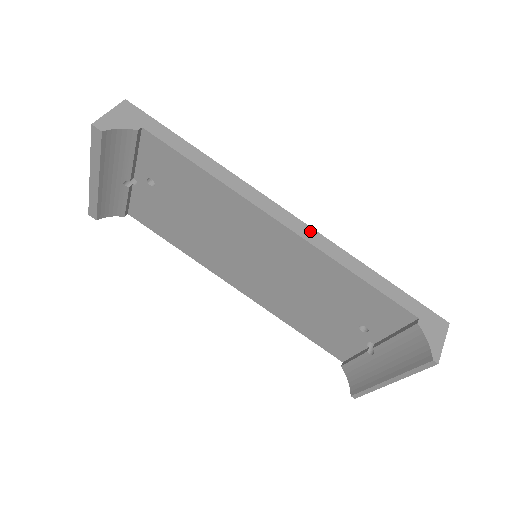
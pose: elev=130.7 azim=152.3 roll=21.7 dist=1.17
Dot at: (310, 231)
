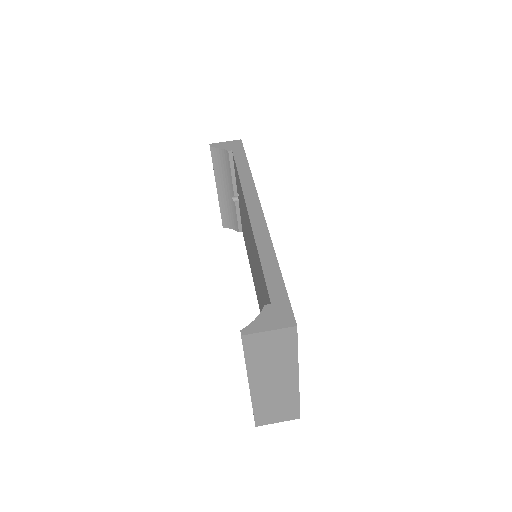
Dot at: (261, 221)
